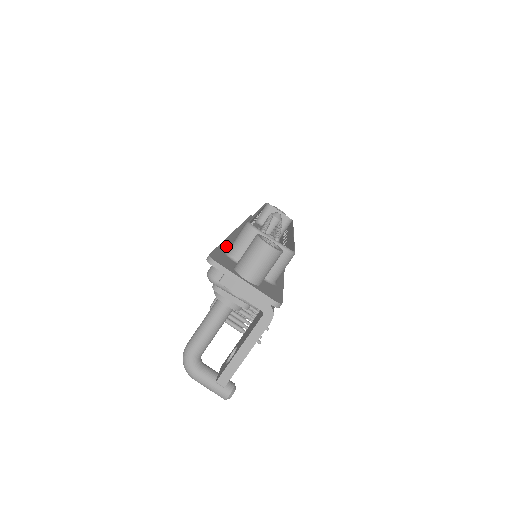
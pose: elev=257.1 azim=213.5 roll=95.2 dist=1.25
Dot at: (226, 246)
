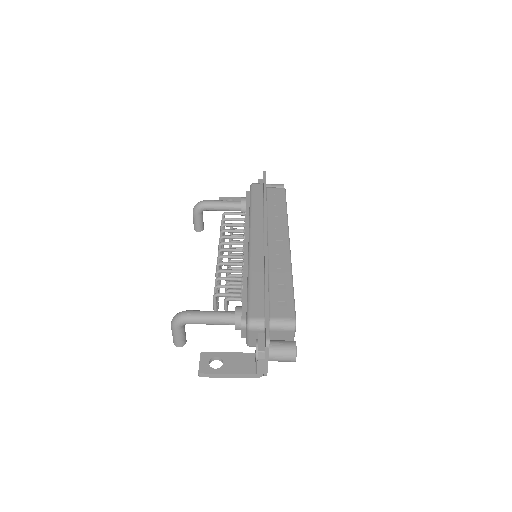
Dot at: (269, 302)
